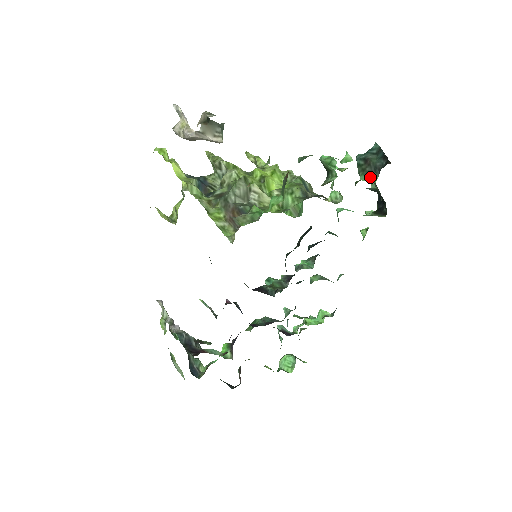
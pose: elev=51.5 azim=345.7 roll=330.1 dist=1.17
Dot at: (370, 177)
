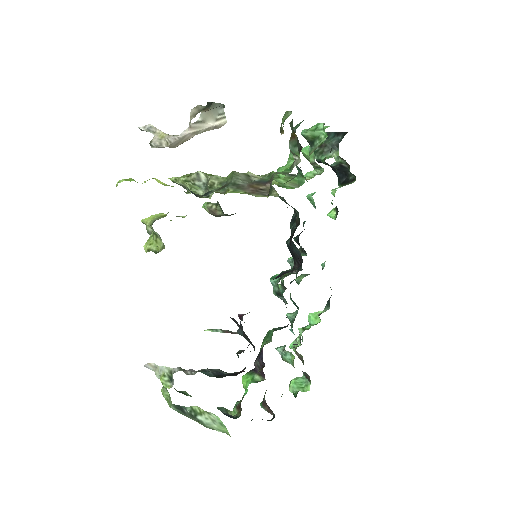
Dot at: (330, 155)
